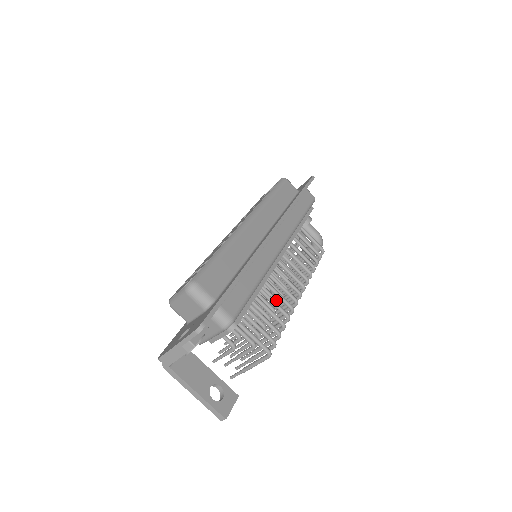
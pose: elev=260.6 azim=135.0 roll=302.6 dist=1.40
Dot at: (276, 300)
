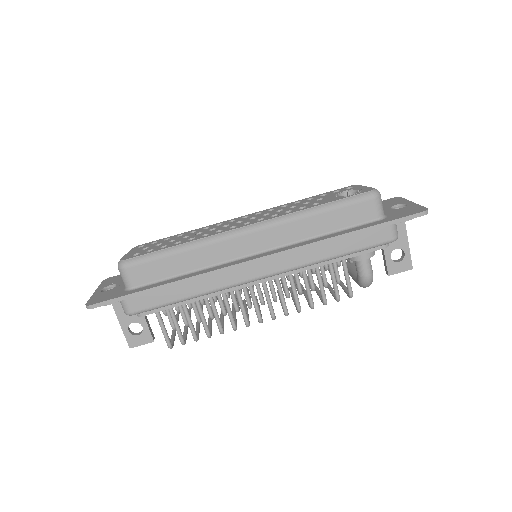
Dot at: (235, 307)
